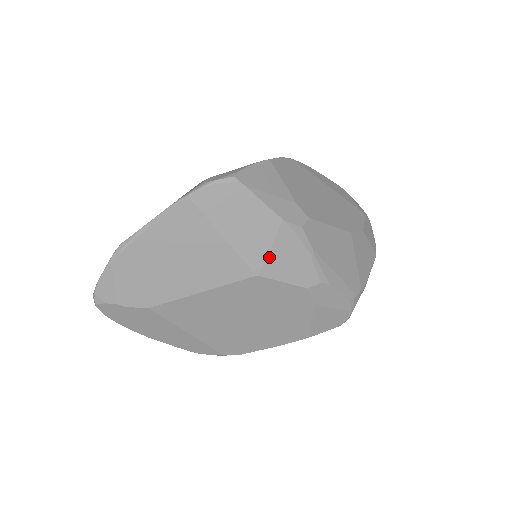
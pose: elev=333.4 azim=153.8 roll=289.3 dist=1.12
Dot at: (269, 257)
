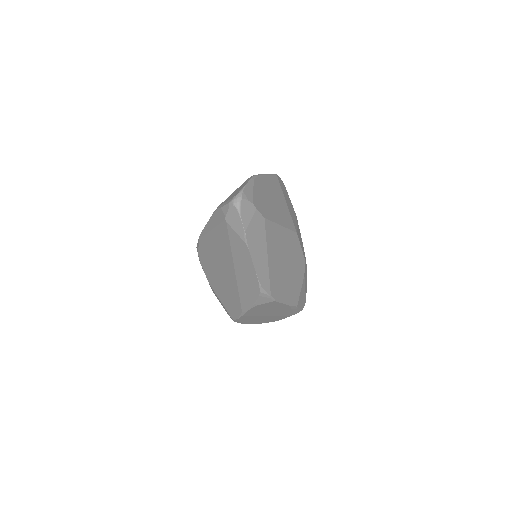
Dot at: (297, 228)
